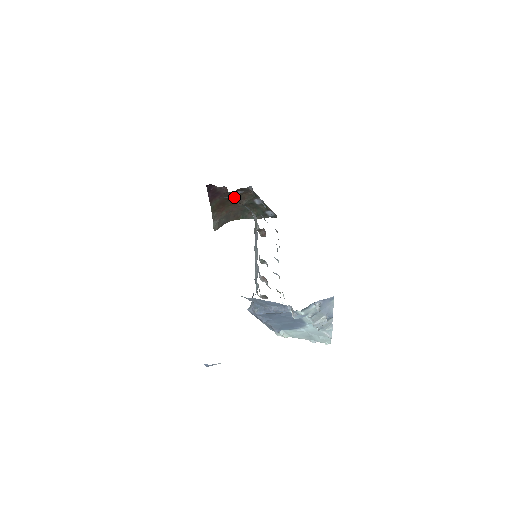
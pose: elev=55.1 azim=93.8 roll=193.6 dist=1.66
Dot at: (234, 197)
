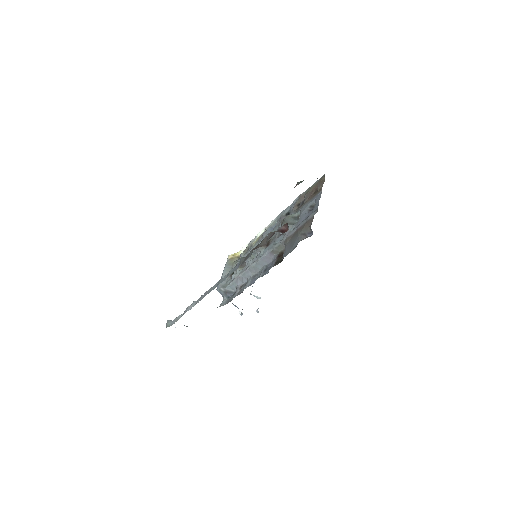
Dot at: occluded
